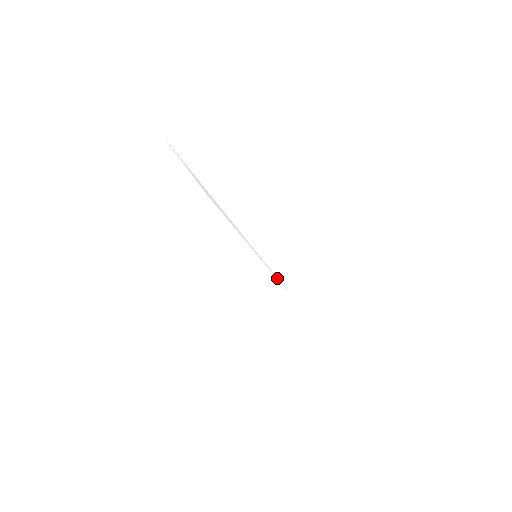
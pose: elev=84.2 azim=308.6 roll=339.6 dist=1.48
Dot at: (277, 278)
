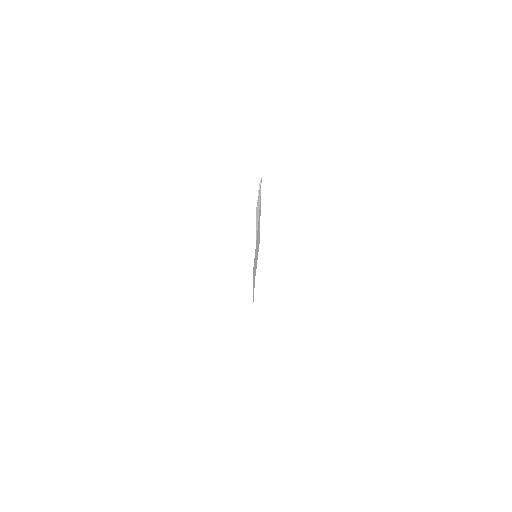
Dot at: occluded
